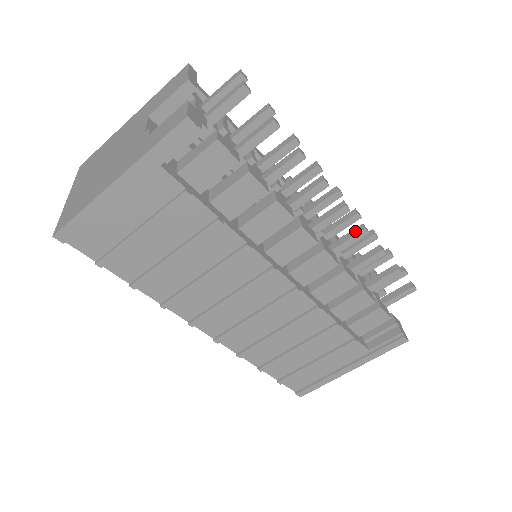
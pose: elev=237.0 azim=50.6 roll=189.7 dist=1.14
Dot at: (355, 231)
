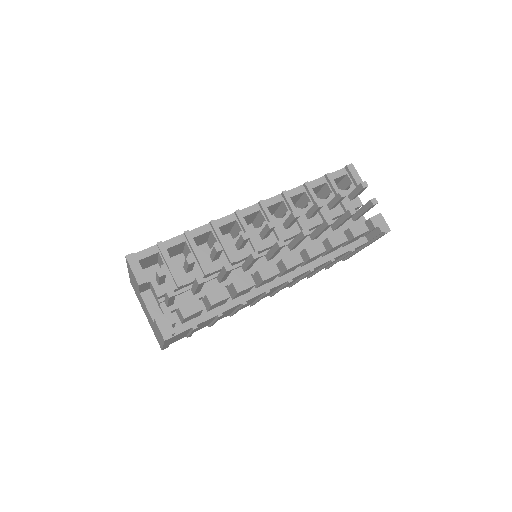
Dot at: (300, 236)
